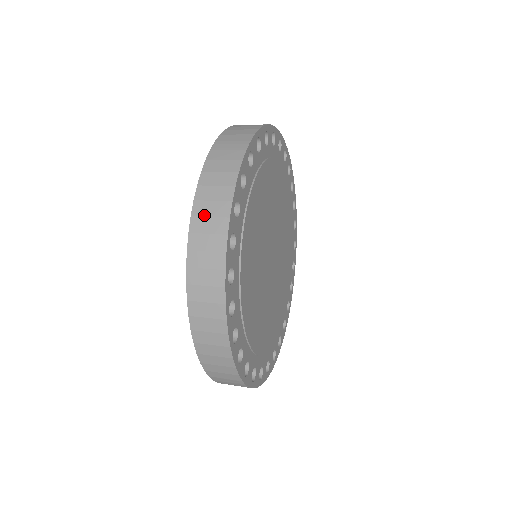
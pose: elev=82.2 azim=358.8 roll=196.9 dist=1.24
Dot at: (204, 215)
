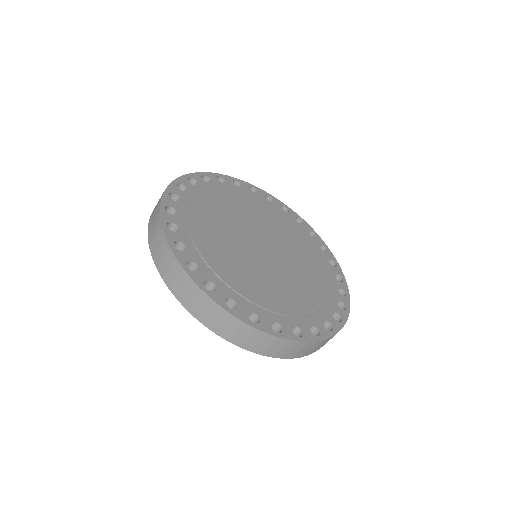
Dot at: (180, 291)
